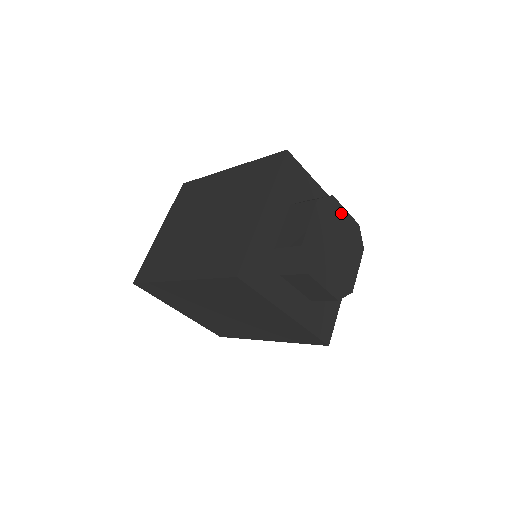
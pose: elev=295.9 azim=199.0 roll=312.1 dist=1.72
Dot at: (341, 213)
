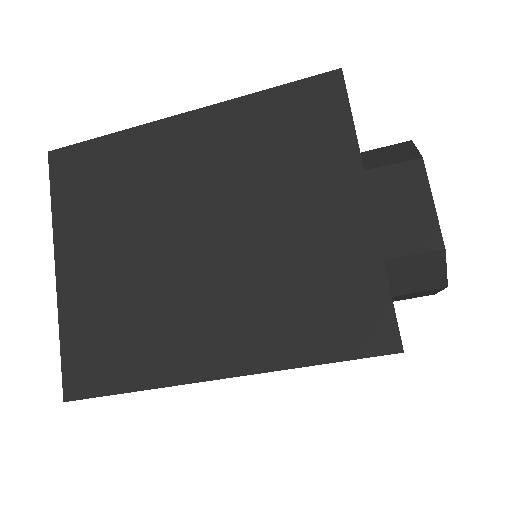
Dot at: occluded
